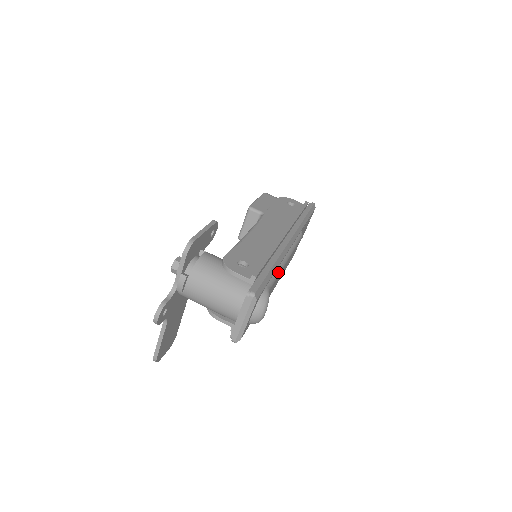
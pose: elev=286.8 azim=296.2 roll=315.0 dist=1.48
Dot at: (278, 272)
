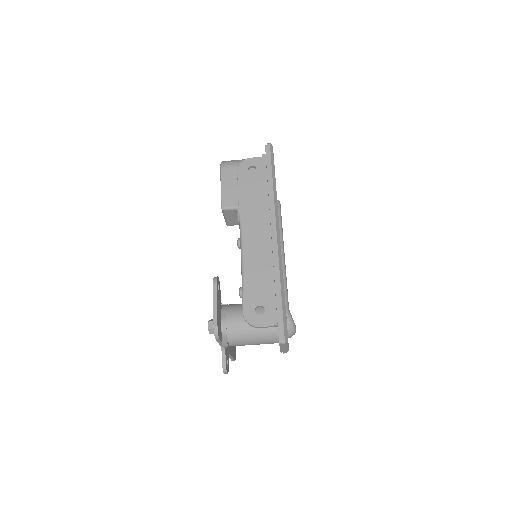
Dot at: (285, 283)
